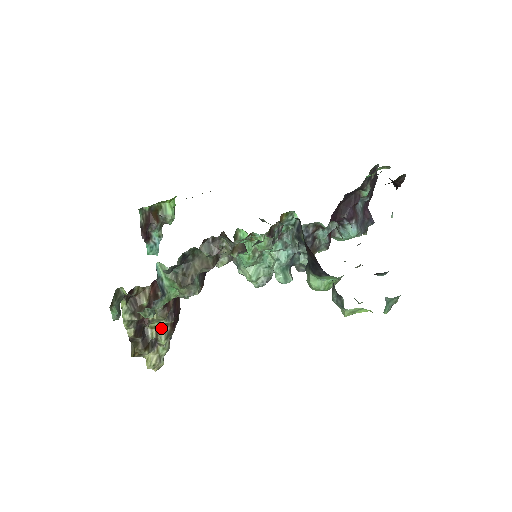
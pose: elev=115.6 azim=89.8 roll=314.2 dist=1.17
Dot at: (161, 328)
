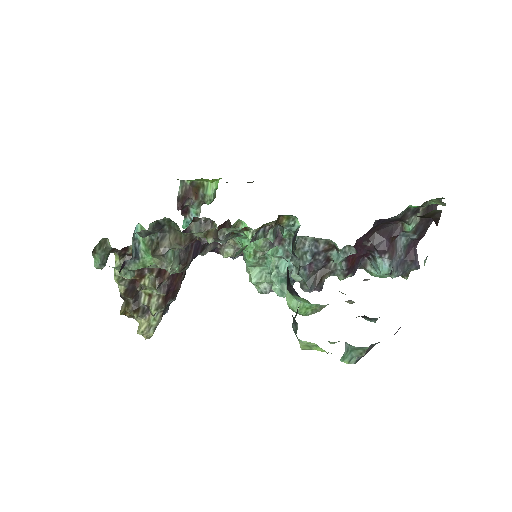
Dot at: (153, 297)
